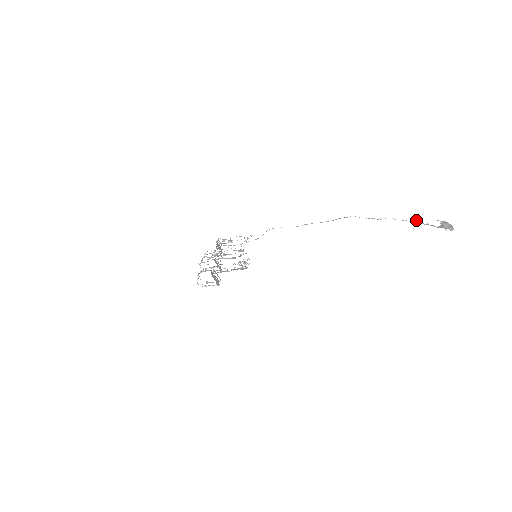
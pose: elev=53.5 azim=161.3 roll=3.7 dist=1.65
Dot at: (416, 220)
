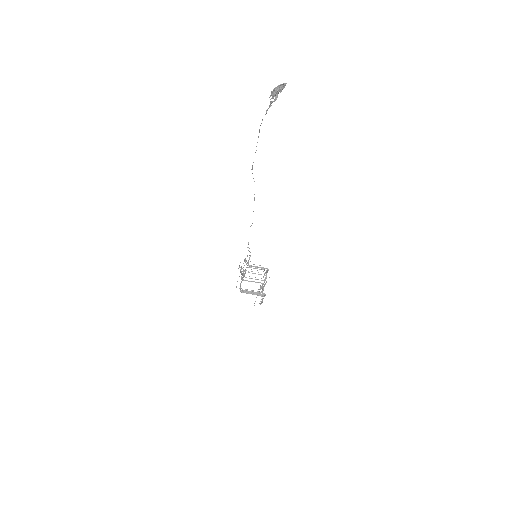
Dot at: (262, 119)
